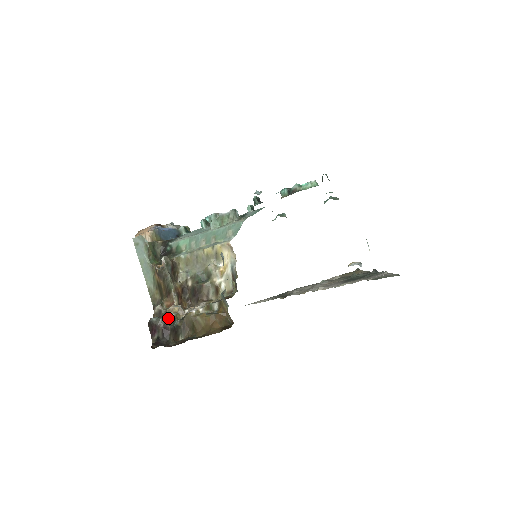
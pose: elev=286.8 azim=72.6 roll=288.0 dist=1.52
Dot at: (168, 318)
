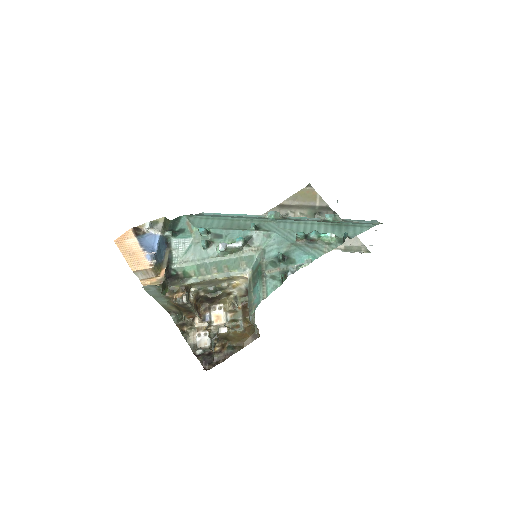
Dot at: (209, 346)
